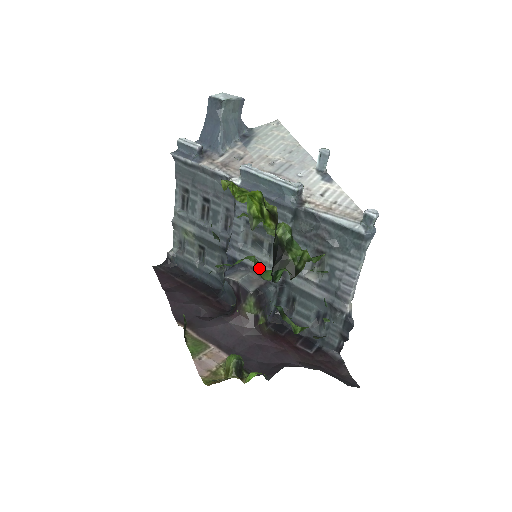
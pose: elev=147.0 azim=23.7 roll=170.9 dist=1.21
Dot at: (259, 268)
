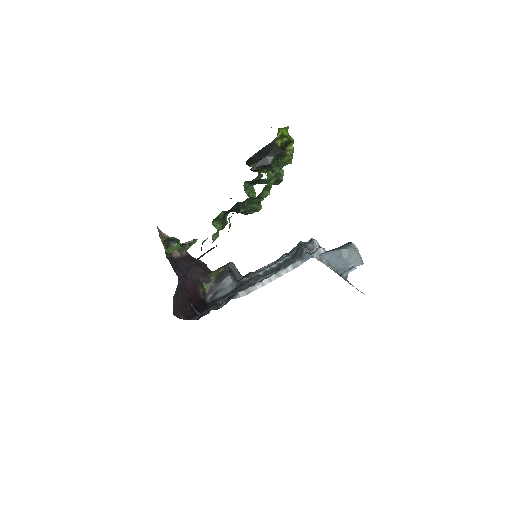
Dot at: (250, 194)
